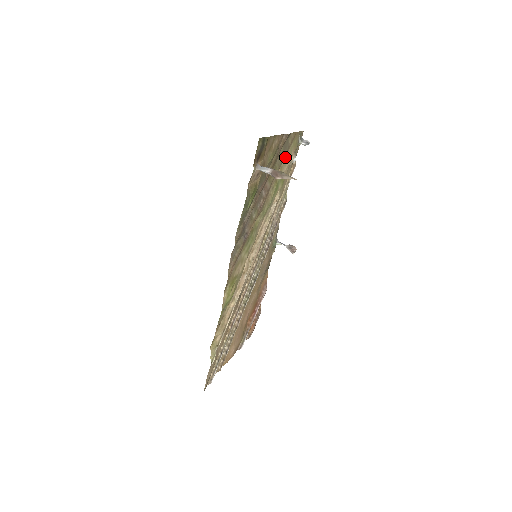
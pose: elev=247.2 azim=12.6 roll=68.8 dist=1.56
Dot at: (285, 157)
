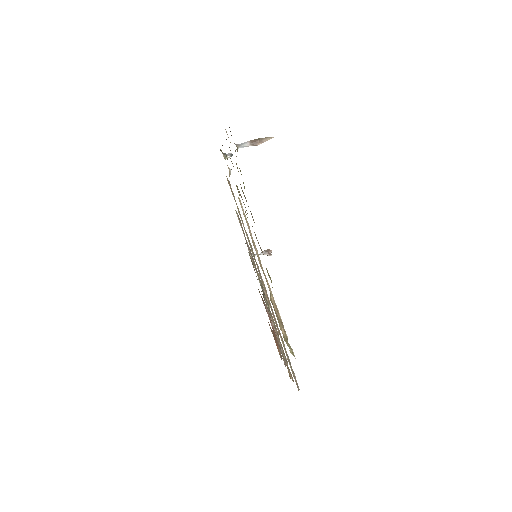
Dot at: occluded
